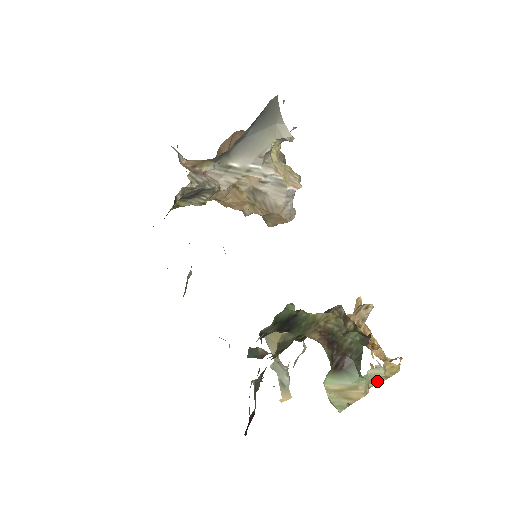
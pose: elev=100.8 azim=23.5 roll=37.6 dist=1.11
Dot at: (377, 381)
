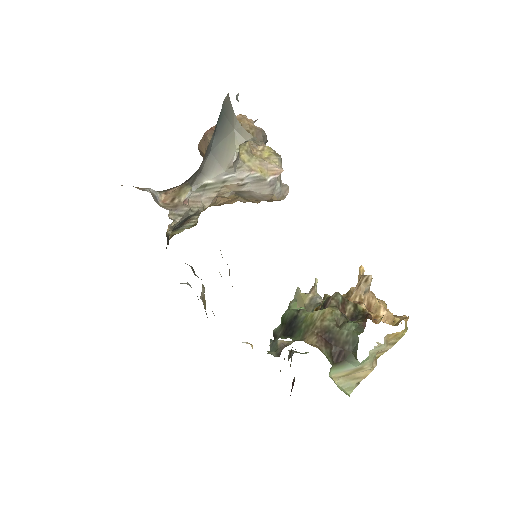
Dot at: (384, 350)
